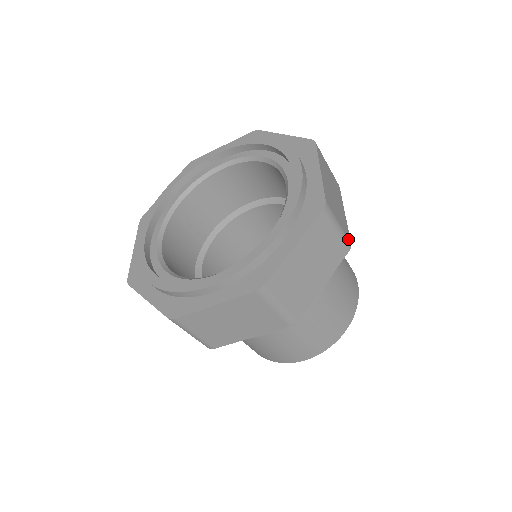
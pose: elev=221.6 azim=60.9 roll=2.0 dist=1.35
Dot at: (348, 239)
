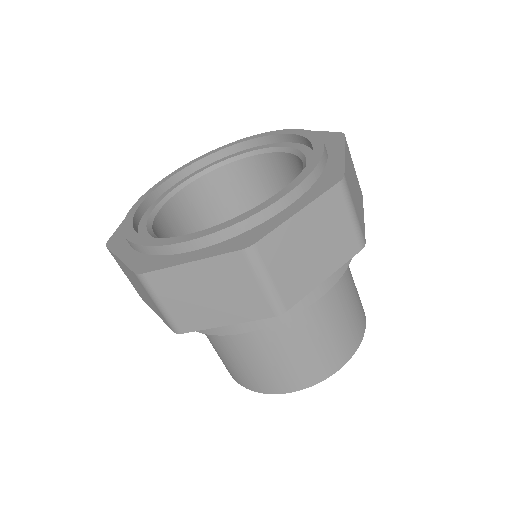
Dot at: (363, 236)
